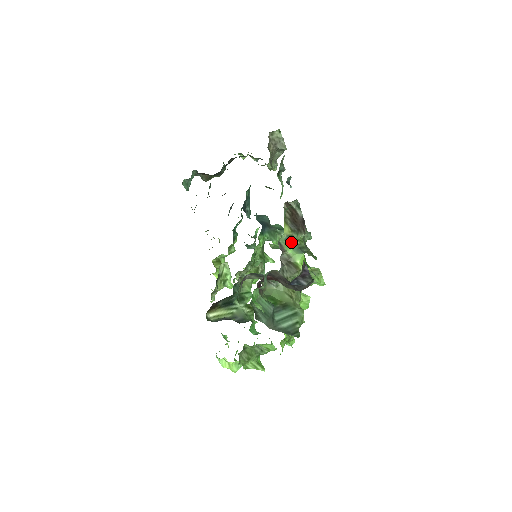
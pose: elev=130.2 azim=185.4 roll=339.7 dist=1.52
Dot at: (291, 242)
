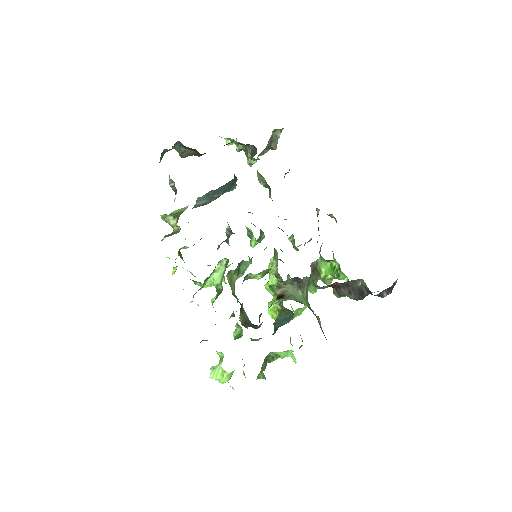
Dot at: occluded
